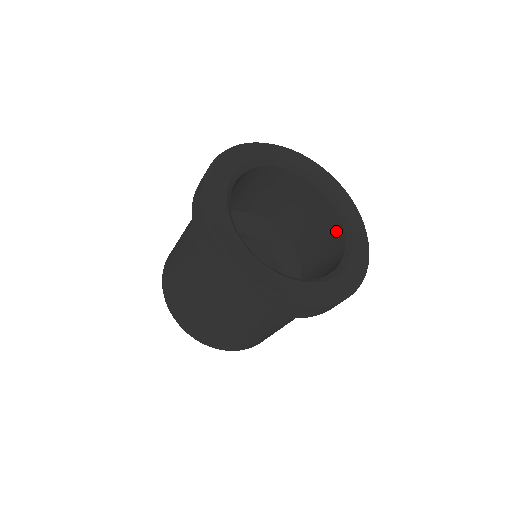
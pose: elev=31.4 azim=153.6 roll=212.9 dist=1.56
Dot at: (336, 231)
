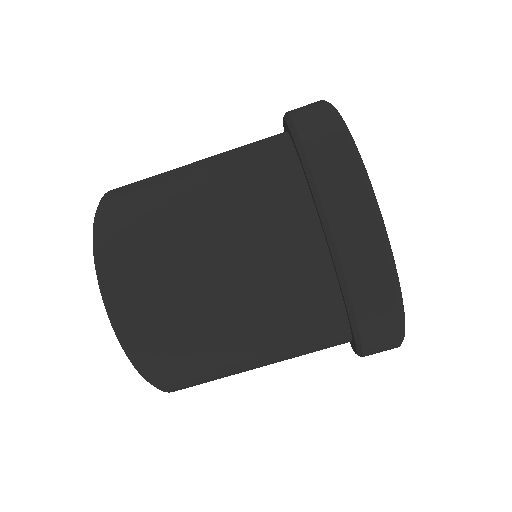
Dot at: occluded
